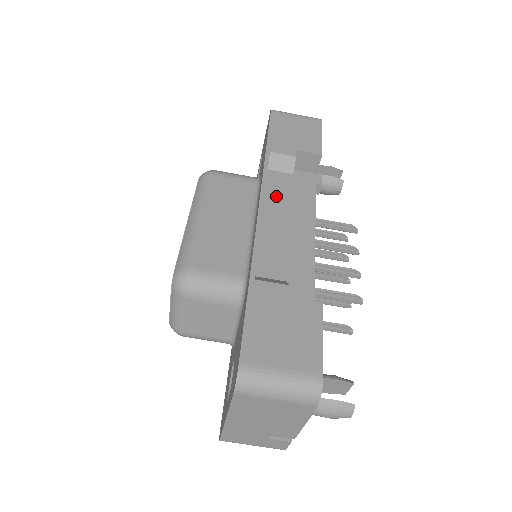
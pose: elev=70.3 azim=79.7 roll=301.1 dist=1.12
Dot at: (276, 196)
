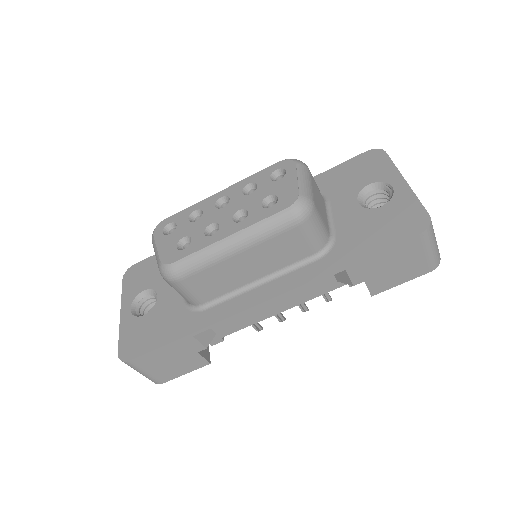
Dot at: occluded
